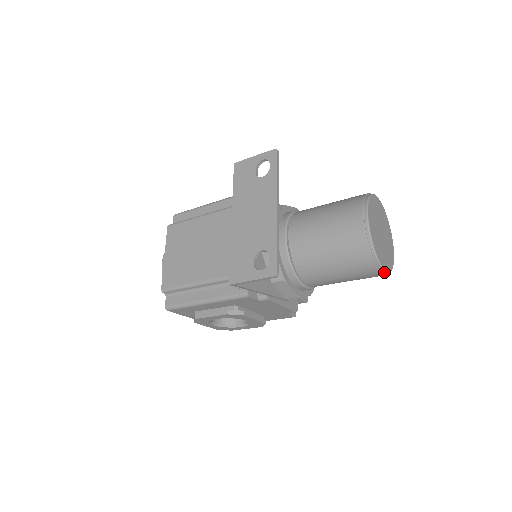
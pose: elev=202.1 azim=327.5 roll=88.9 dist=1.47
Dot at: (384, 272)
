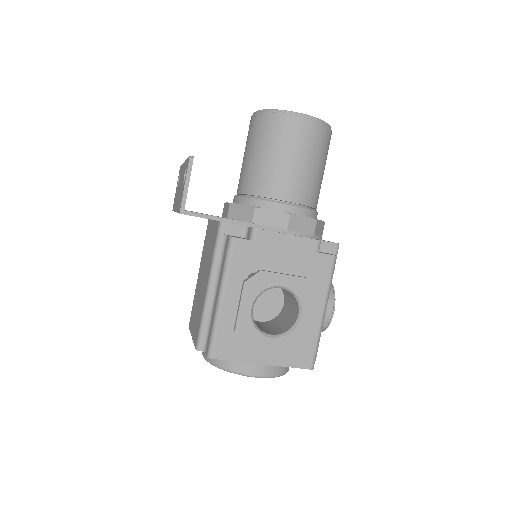
Dot at: (307, 117)
